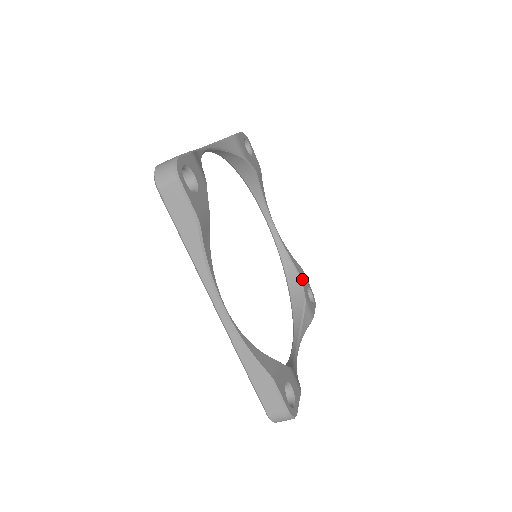
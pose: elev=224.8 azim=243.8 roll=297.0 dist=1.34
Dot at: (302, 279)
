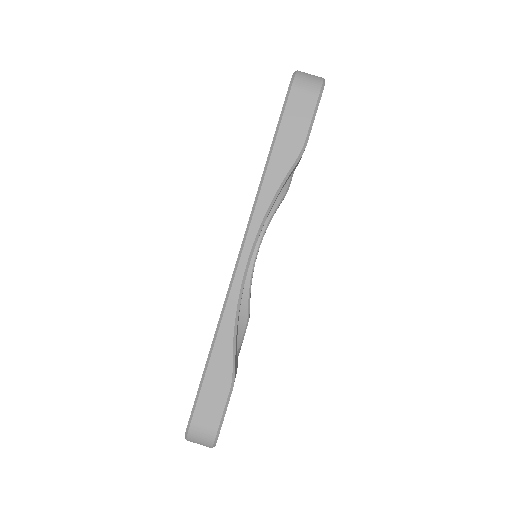
Dot at: occluded
